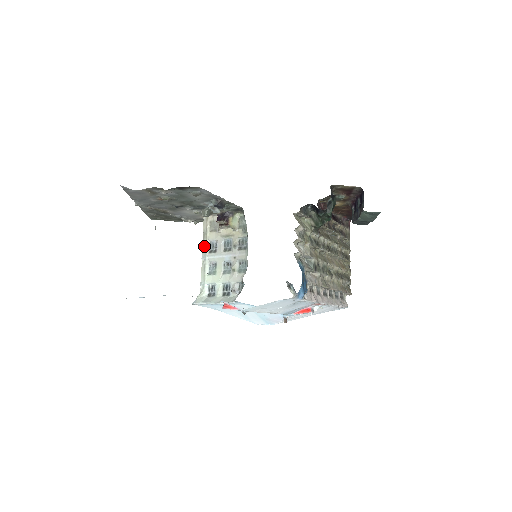
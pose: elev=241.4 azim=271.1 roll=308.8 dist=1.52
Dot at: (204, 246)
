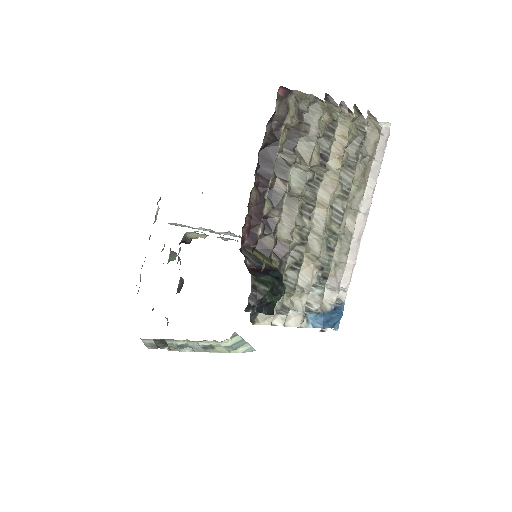
Dot at: occluded
